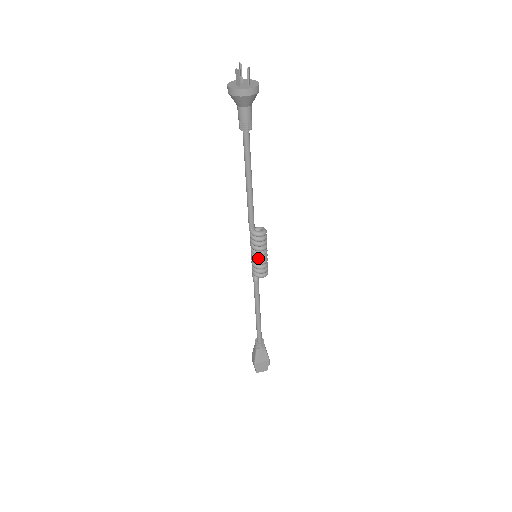
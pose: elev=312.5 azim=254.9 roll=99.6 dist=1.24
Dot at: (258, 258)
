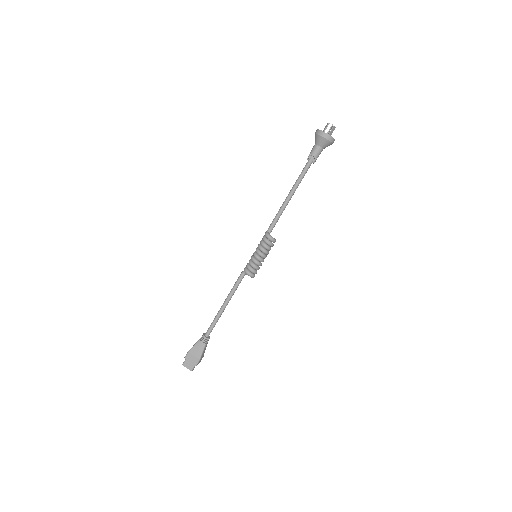
Dot at: (256, 255)
